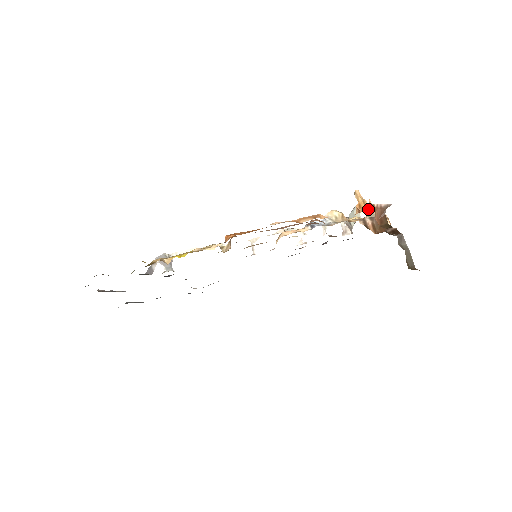
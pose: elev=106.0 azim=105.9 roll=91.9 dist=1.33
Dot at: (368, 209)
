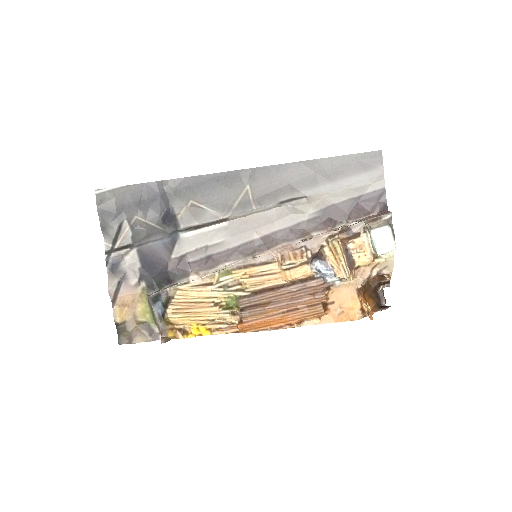
Dot at: (368, 310)
